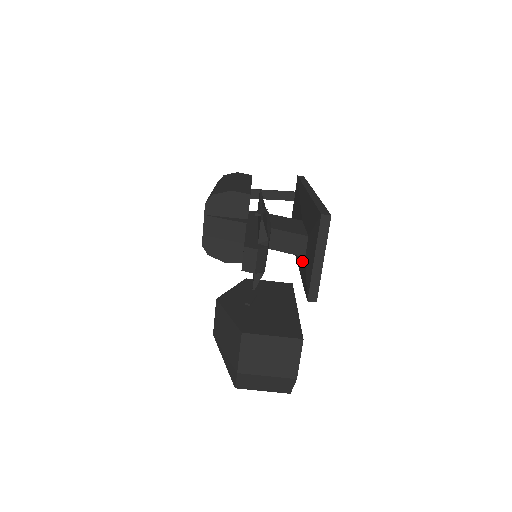
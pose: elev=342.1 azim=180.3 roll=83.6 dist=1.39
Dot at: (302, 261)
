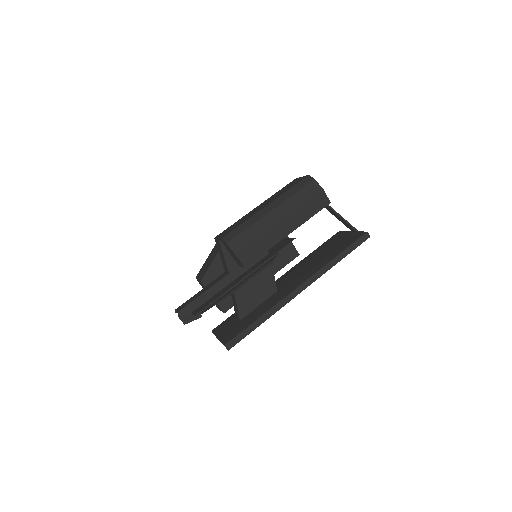
Dot at: occluded
